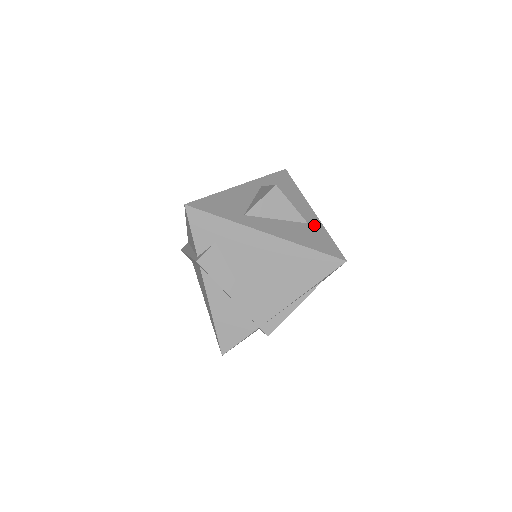
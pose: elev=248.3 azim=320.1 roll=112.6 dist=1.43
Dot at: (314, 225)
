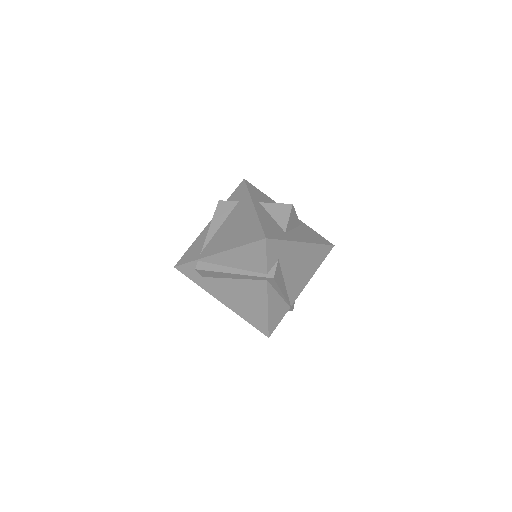
Dot at: (303, 225)
